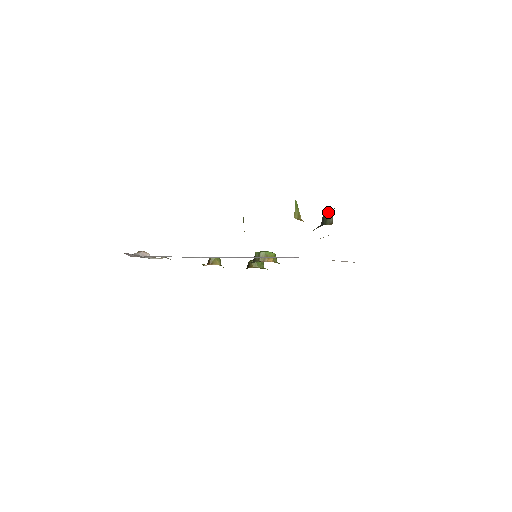
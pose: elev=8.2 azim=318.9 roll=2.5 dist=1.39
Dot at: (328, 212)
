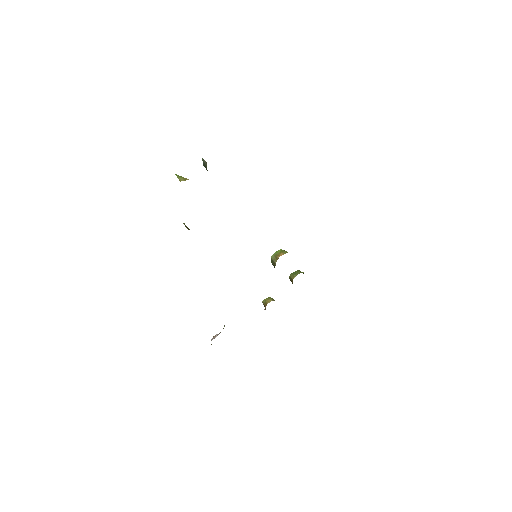
Dot at: (203, 162)
